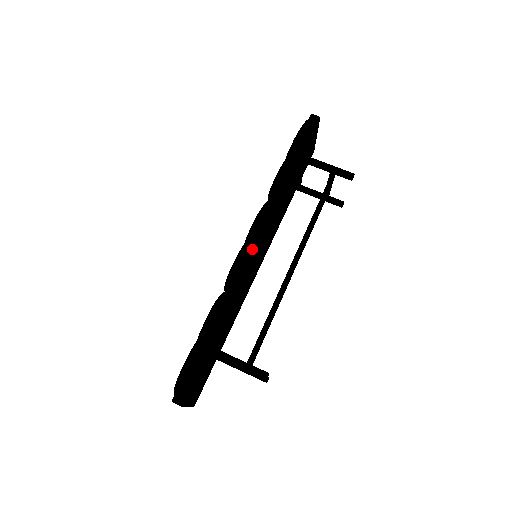
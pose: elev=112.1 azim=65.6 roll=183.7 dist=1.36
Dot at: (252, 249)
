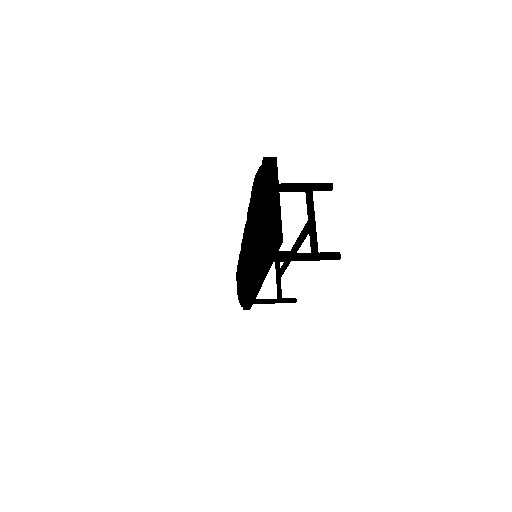
Dot at: occluded
